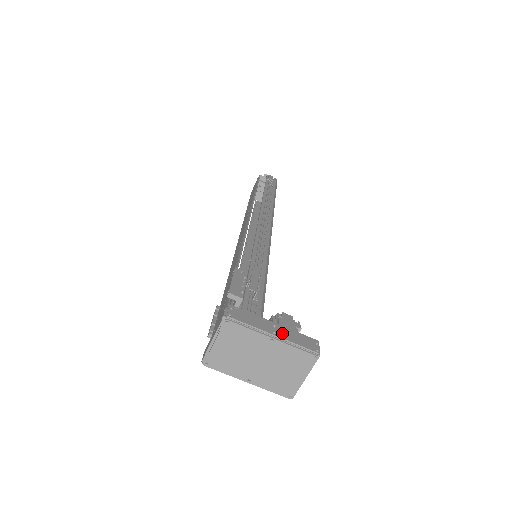
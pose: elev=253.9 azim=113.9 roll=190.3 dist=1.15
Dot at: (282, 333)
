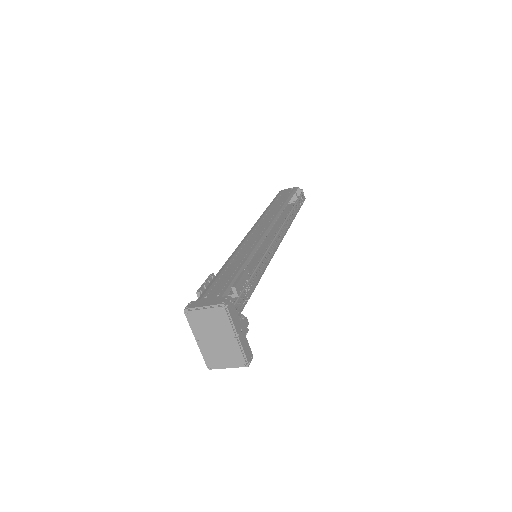
Dot at: (242, 338)
